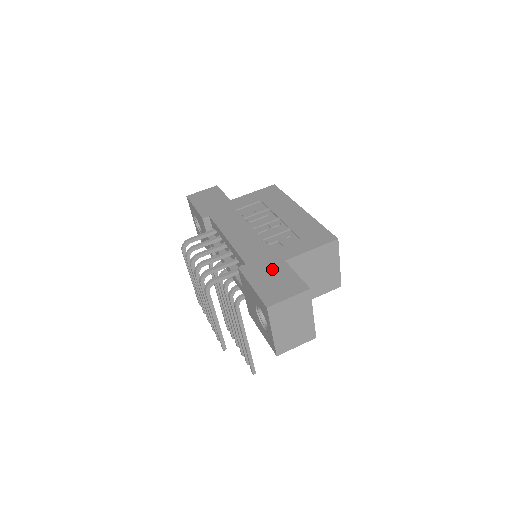
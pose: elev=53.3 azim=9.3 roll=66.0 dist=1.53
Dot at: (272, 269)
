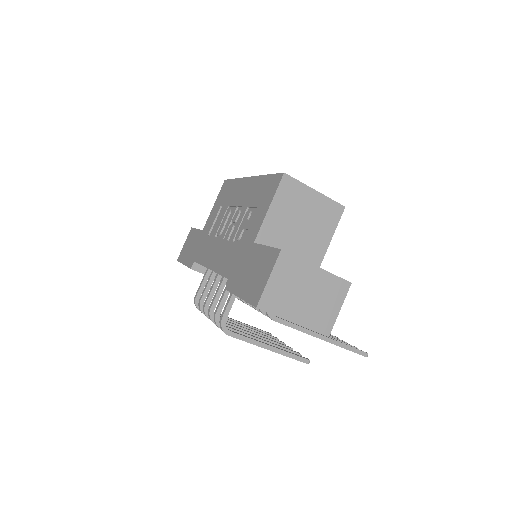
Dot at: (247, 262)
